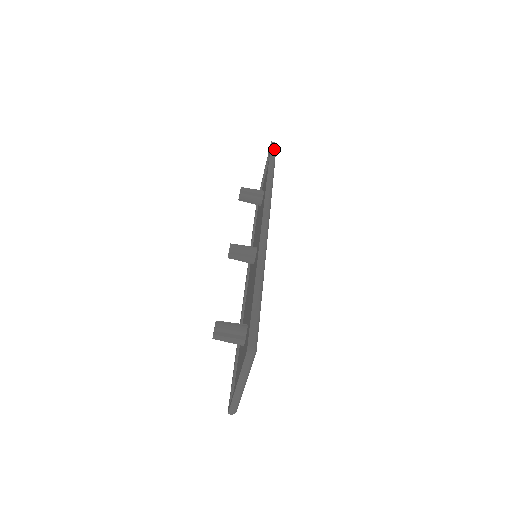
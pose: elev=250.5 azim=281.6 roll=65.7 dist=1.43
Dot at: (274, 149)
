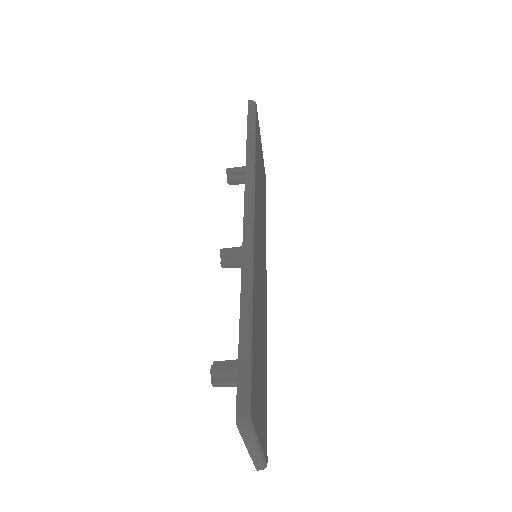
Dot at: (252, 110)
